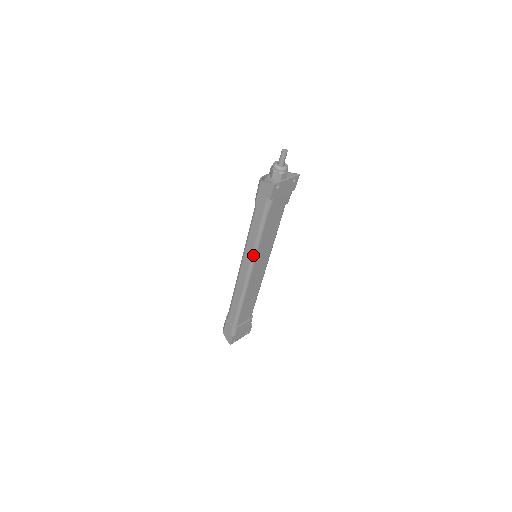
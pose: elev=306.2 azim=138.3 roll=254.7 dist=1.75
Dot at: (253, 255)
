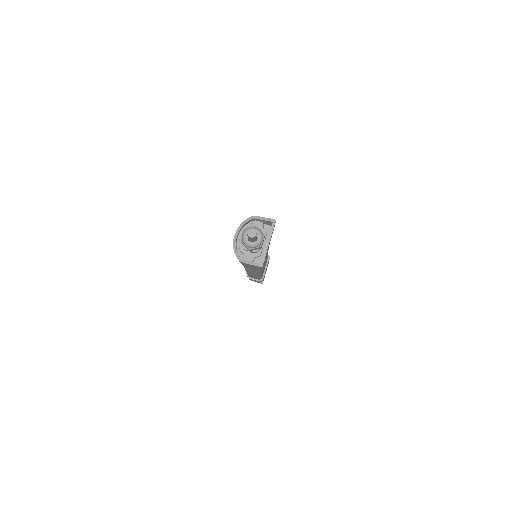
Dot at: occluded
